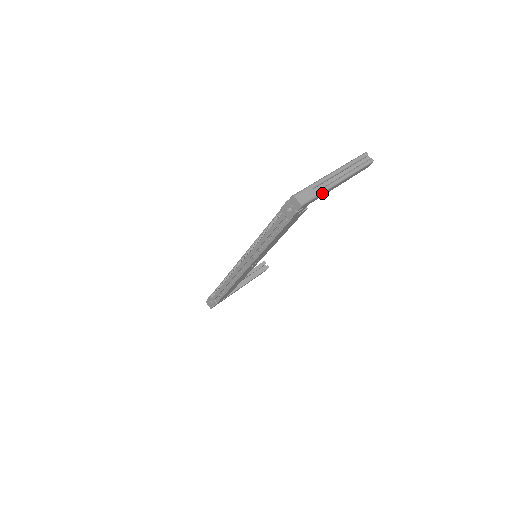
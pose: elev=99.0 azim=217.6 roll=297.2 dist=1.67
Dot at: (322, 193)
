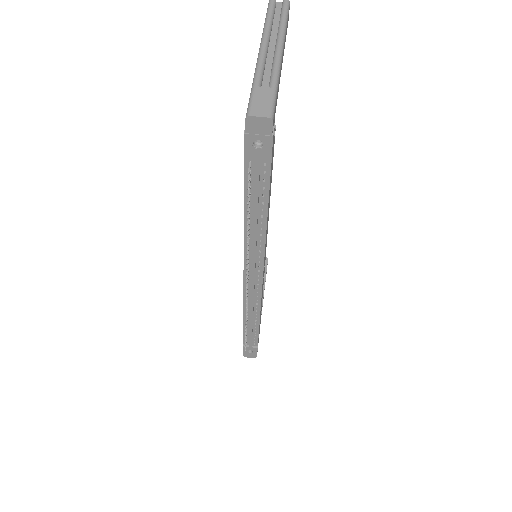
Dot at: (277, 82)
